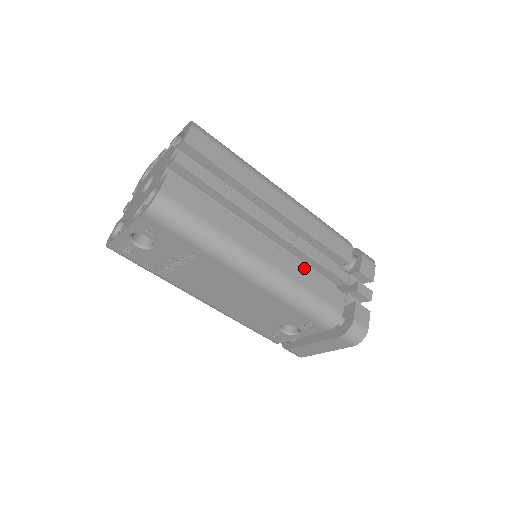
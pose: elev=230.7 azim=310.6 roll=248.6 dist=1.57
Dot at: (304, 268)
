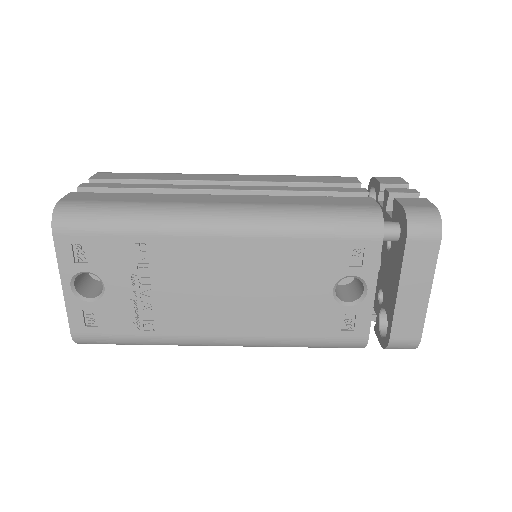
Dot at: (290, 197)
